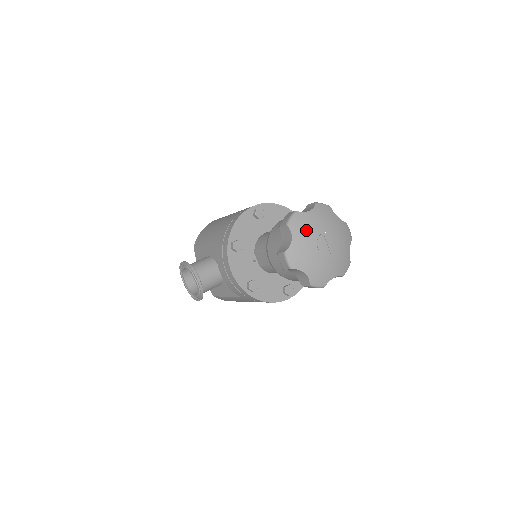
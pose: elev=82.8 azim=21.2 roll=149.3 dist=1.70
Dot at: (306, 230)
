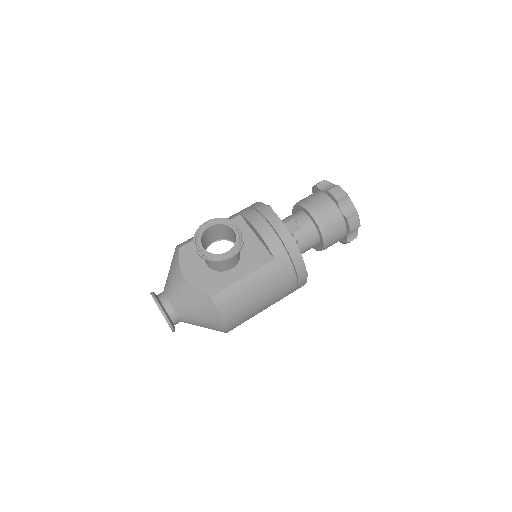
Dot at: occluded
